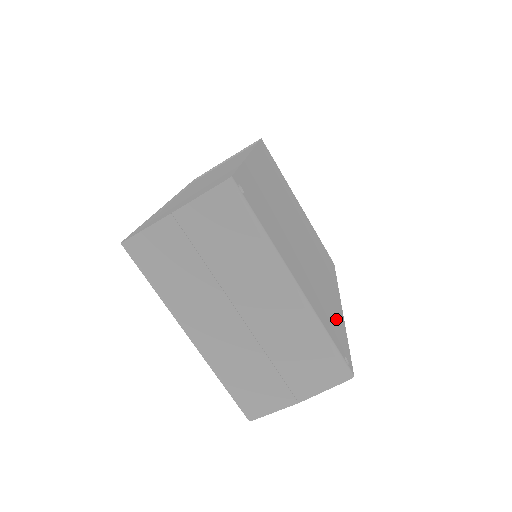
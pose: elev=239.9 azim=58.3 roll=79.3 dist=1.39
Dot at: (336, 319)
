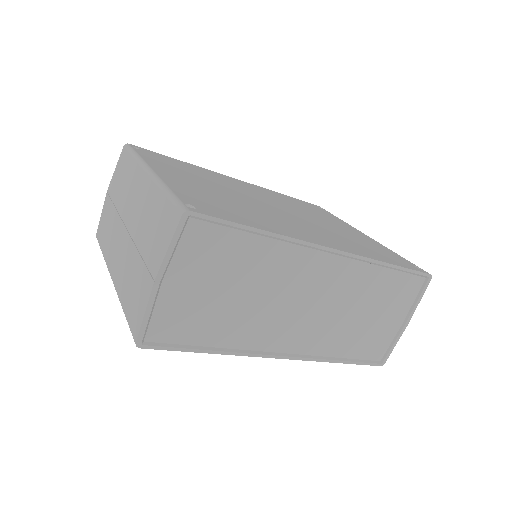
Dot at: (252, 219)
